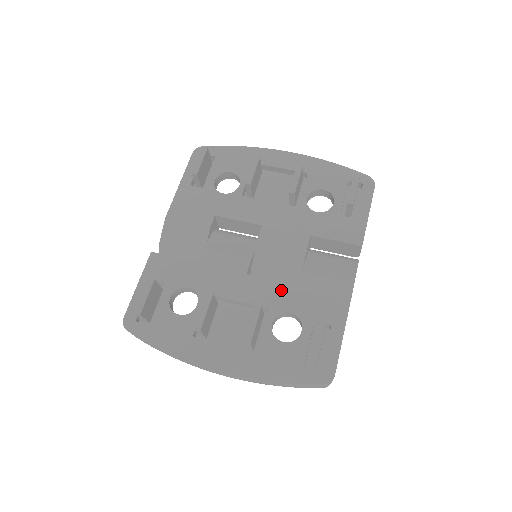
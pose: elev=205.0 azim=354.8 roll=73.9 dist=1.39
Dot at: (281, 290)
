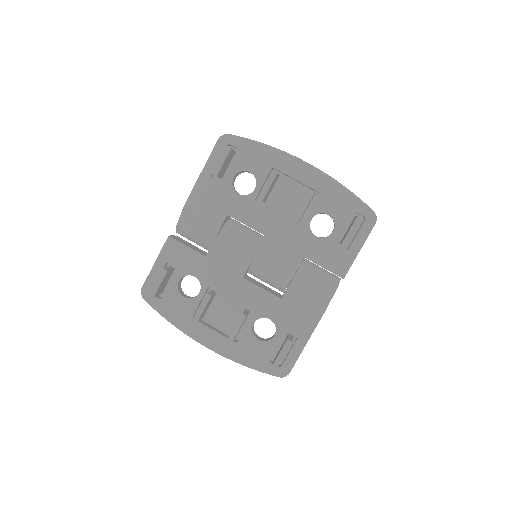
Dot at: (267, 299)
